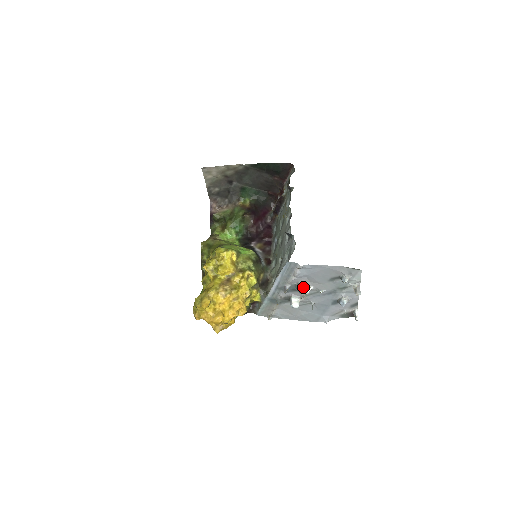
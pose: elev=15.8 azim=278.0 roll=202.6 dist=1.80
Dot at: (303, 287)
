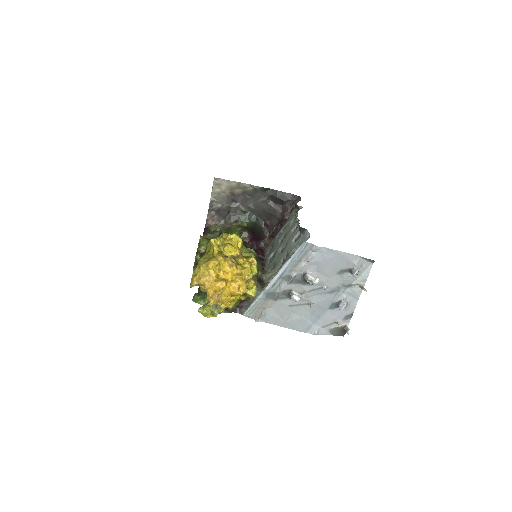
Dot at: (310, 276)
